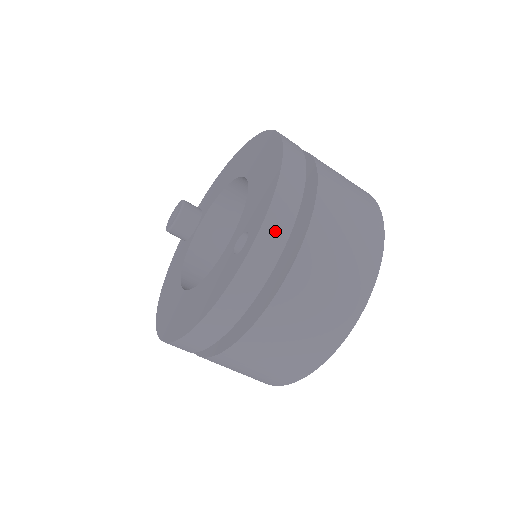
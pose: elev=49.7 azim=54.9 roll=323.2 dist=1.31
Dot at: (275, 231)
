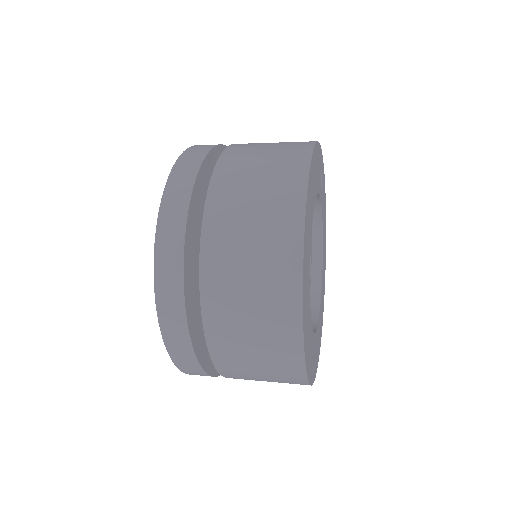
Dot at: (196, 374)
